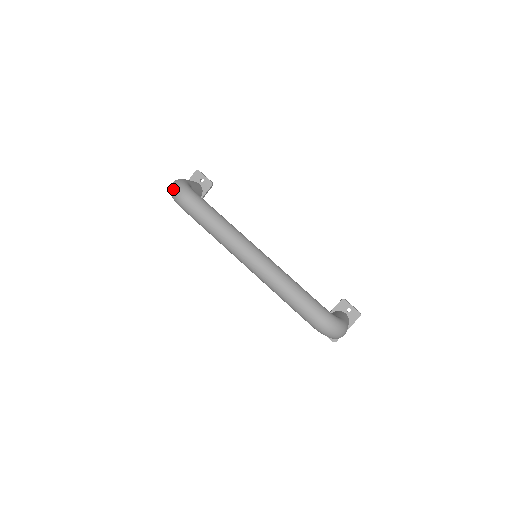
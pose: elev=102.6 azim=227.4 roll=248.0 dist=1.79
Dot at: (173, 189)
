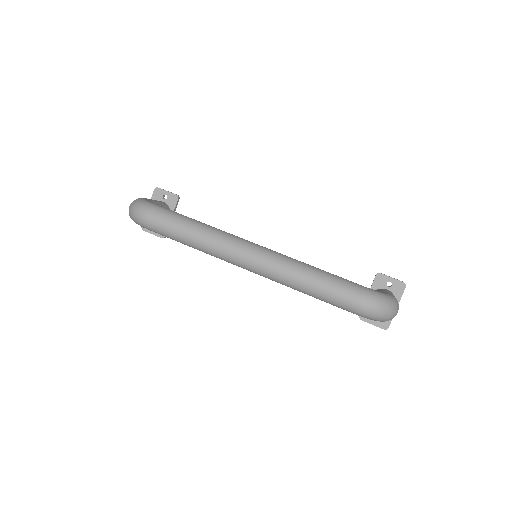
Dot at: (131, 211)
